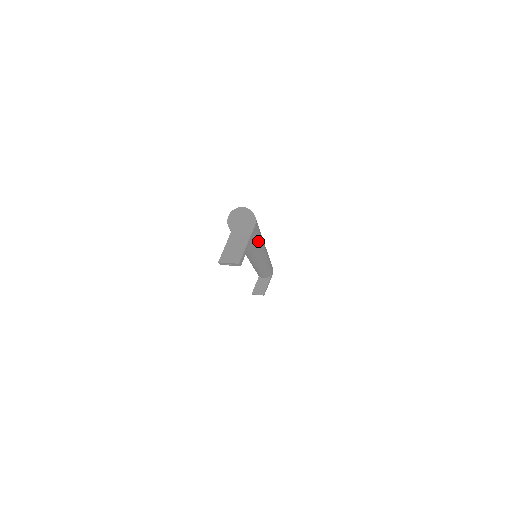
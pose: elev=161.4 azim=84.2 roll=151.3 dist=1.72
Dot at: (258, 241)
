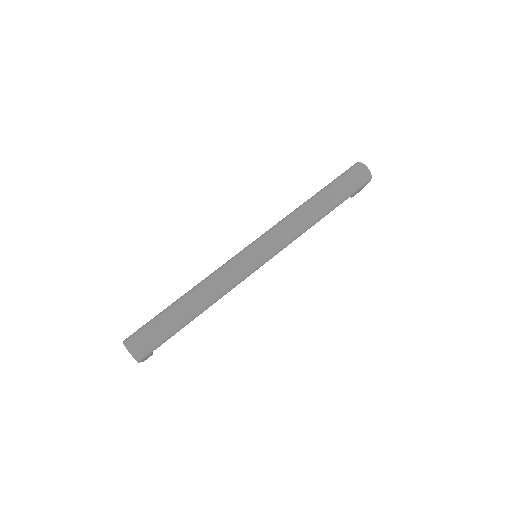
Dot at: (184, 326)
